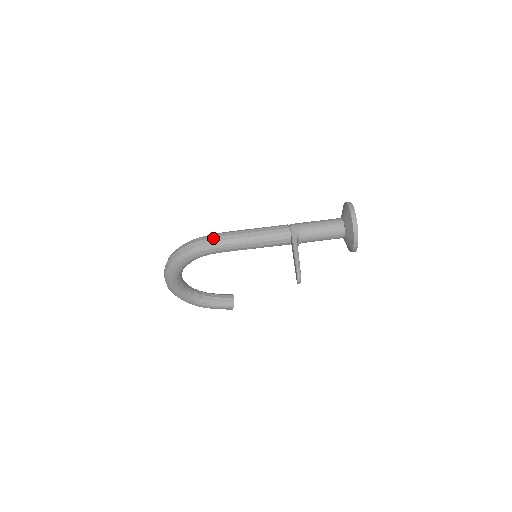
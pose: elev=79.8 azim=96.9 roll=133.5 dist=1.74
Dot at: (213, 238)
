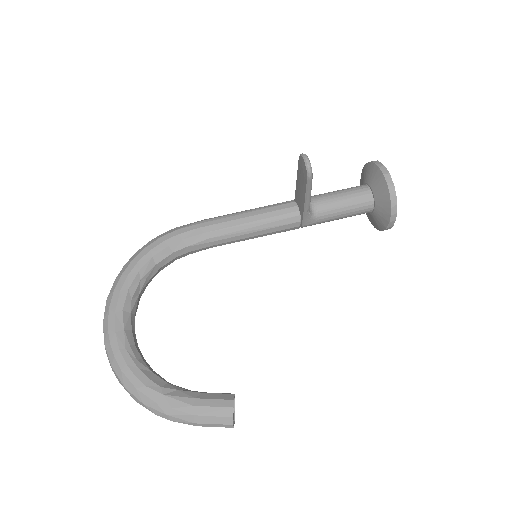
Dot at: occluded
